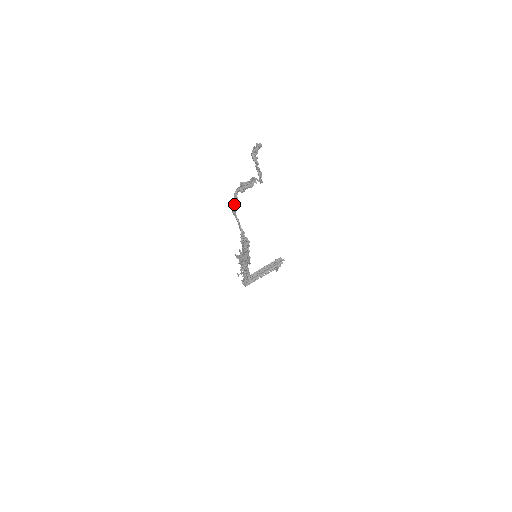
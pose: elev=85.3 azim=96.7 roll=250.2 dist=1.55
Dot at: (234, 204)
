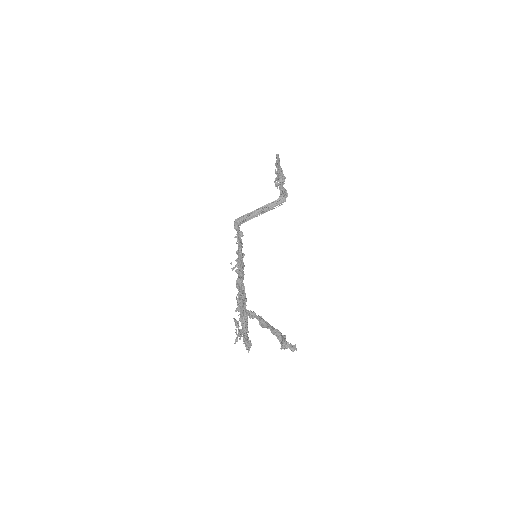
Dot at: (246, 315)
